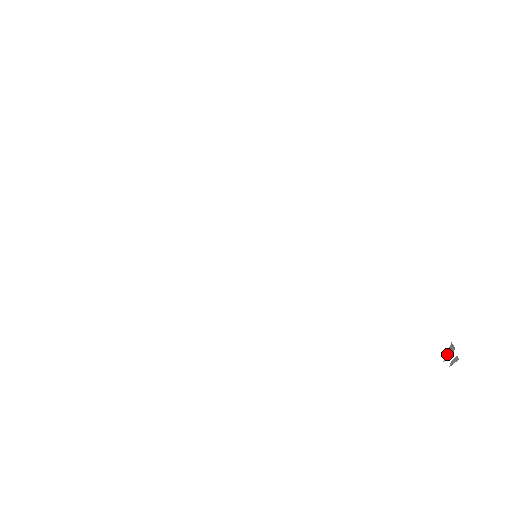
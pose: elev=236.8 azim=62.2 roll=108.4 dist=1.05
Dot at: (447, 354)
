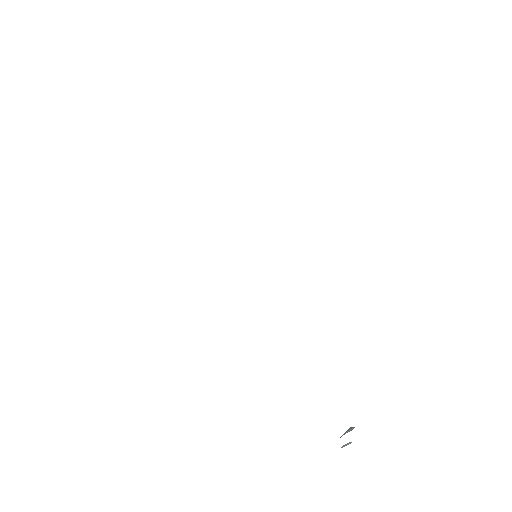
Dot at: (346, 432)
